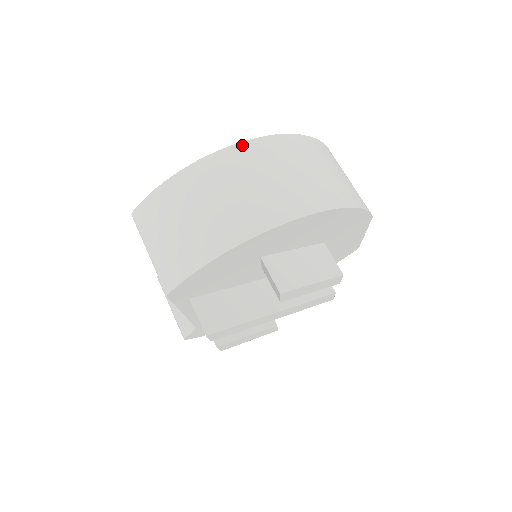
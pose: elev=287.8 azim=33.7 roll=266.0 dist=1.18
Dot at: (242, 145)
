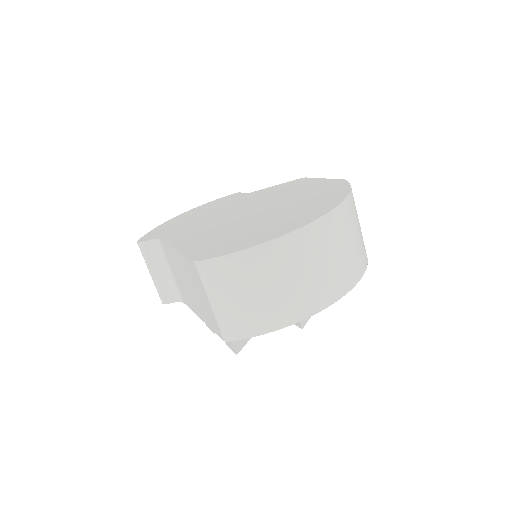
Dot at: (318, 222)
